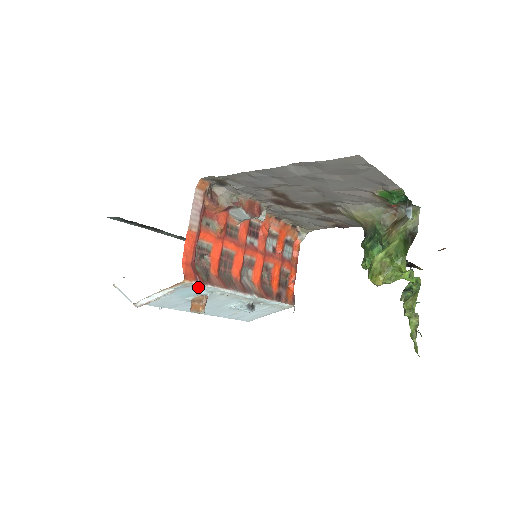
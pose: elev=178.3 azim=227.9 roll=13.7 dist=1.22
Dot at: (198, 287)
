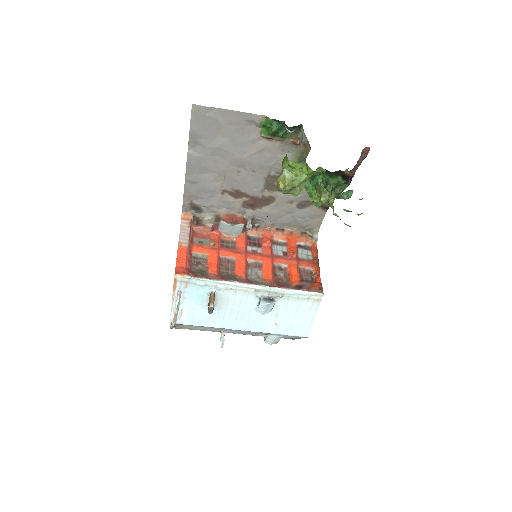
Dot at: (196, 283)
